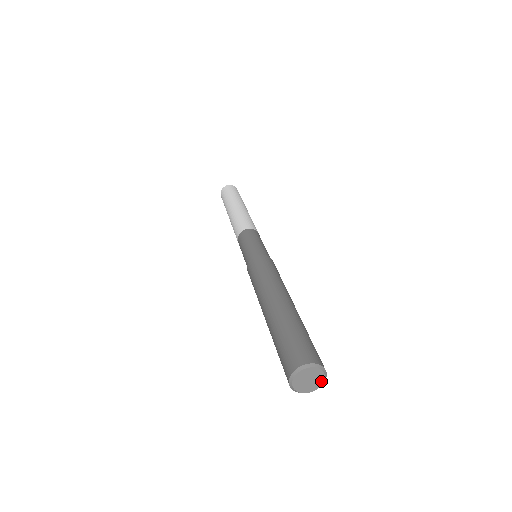
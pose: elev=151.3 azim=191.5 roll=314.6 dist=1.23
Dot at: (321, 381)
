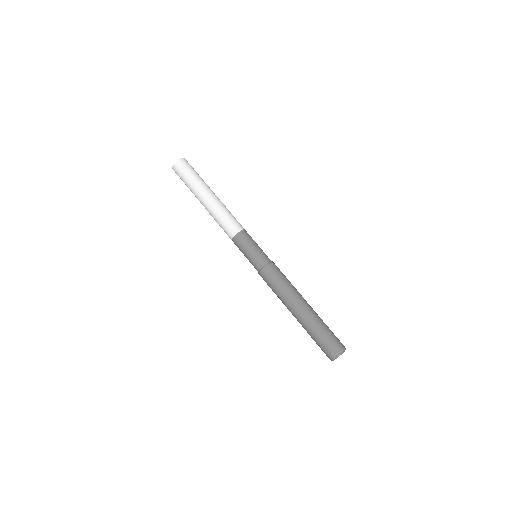
Dot at: occluded
